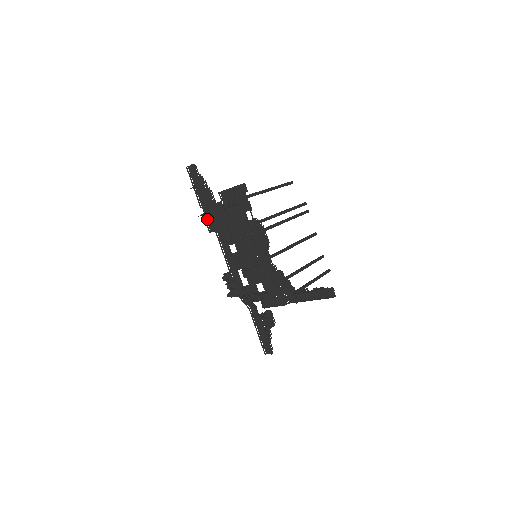
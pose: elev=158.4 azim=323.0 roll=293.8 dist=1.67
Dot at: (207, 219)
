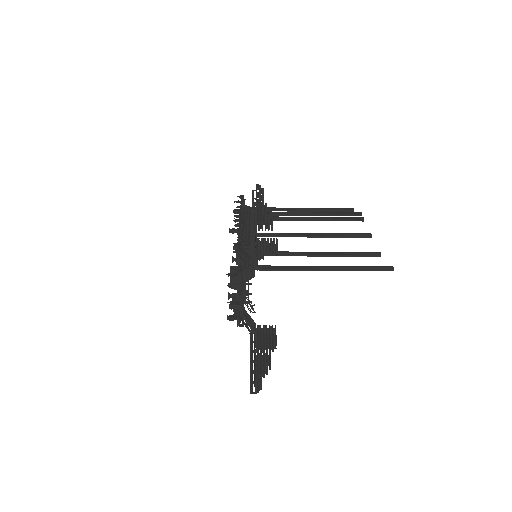
Dot at: occluded
